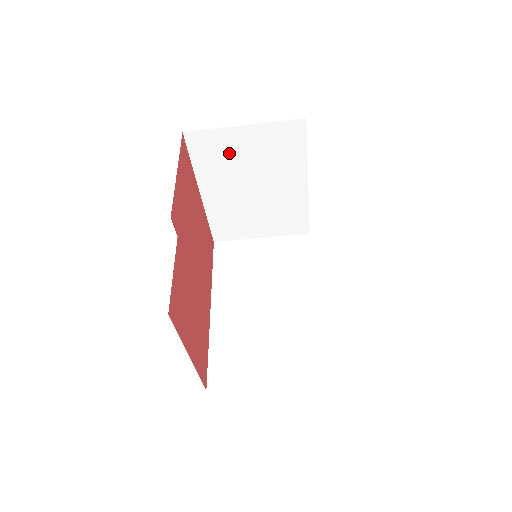
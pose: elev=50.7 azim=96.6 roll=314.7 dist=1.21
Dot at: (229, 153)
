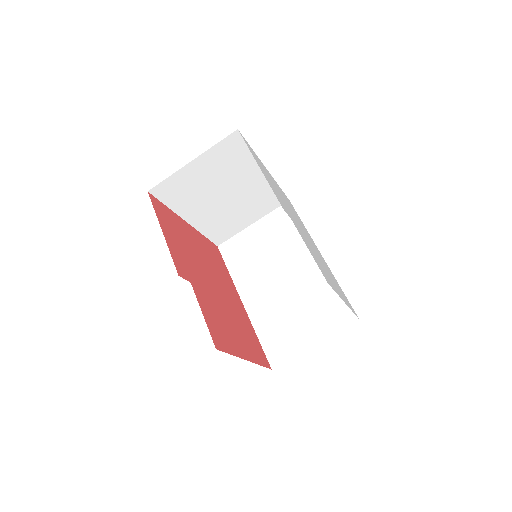
Dot at: (192, 184)
